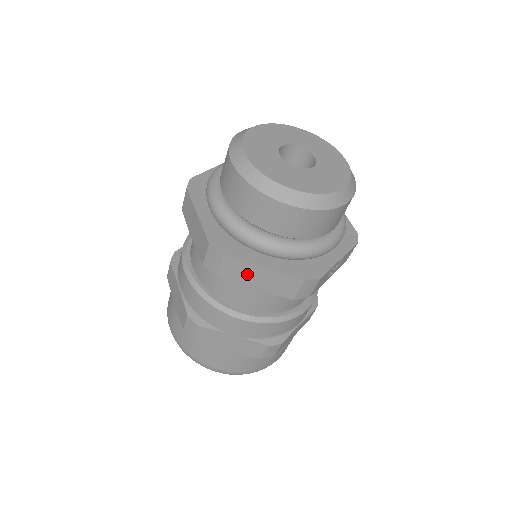
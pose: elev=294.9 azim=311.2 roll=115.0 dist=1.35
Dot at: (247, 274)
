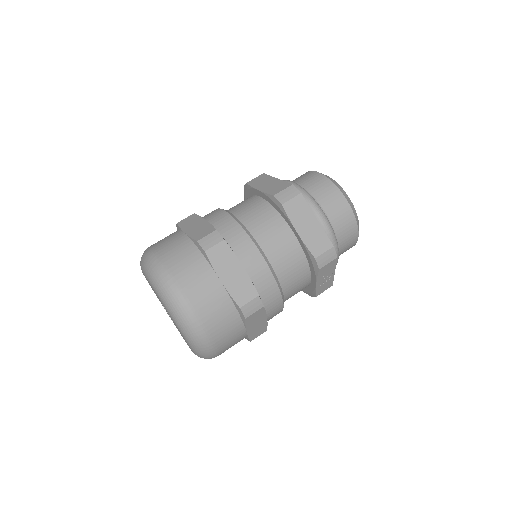
Dot at: (303, 217)
